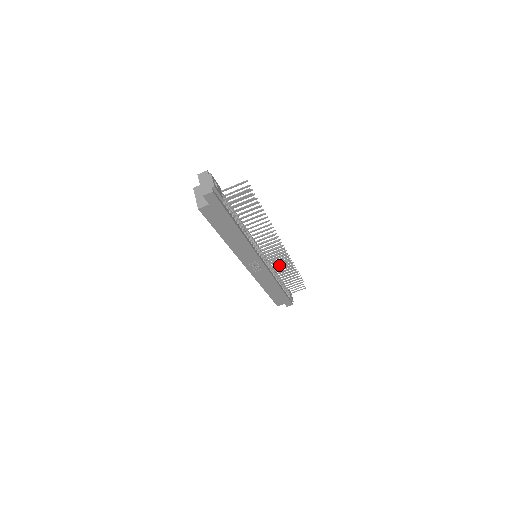
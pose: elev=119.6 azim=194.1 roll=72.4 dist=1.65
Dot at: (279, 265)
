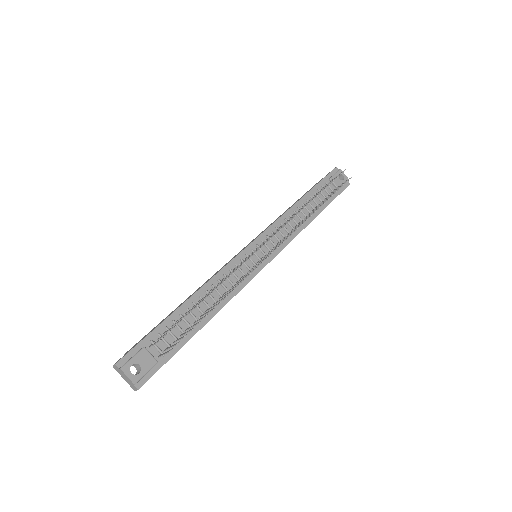
Dot at: occluded
